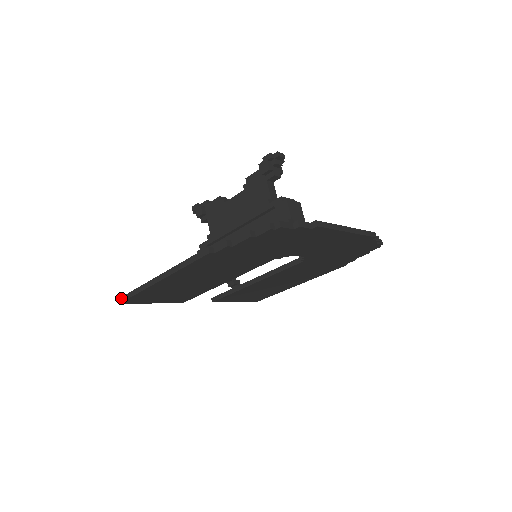
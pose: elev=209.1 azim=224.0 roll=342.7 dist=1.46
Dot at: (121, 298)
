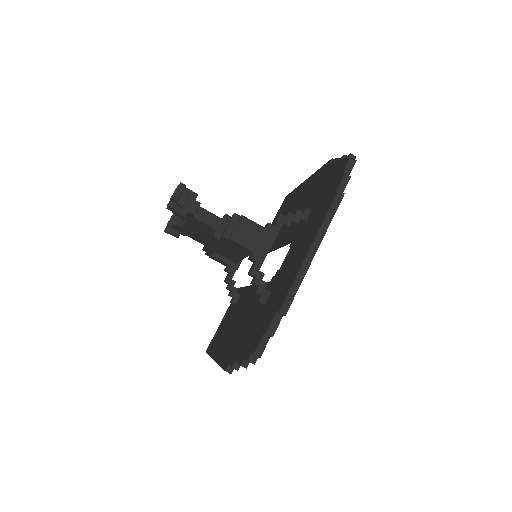
Dot at: occluded
